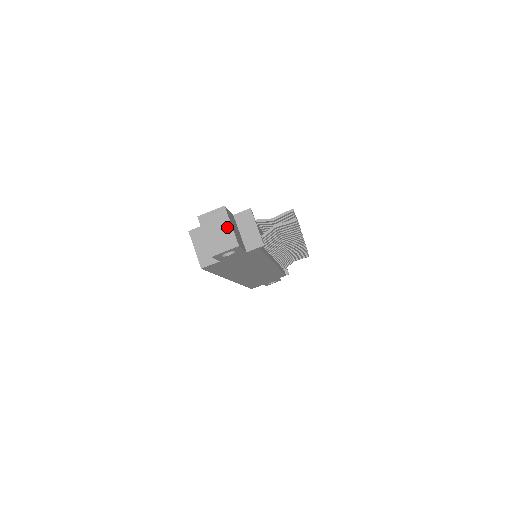
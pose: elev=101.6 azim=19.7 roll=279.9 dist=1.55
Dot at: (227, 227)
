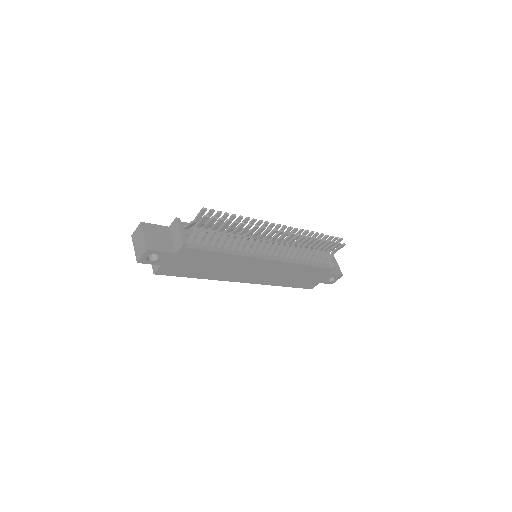
Dot at: (142, 237)
